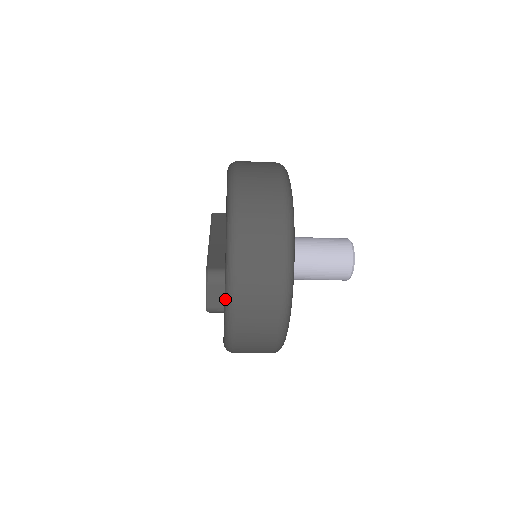
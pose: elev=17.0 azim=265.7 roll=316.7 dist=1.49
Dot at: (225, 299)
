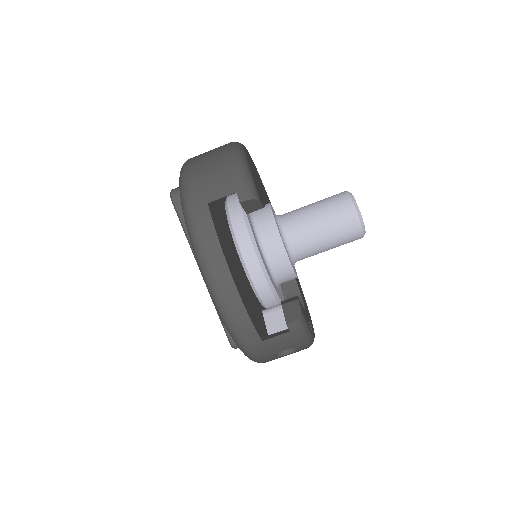
Dot at: occluded
